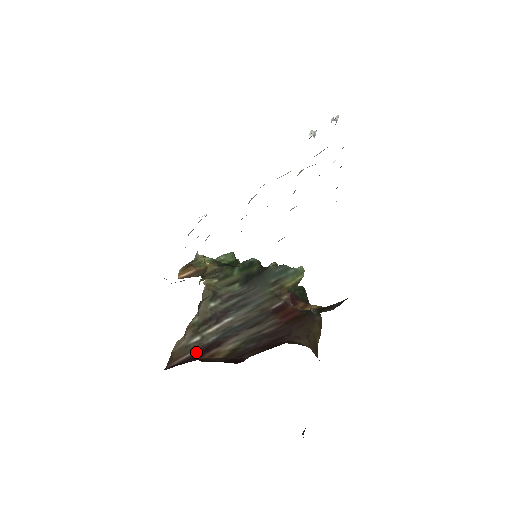
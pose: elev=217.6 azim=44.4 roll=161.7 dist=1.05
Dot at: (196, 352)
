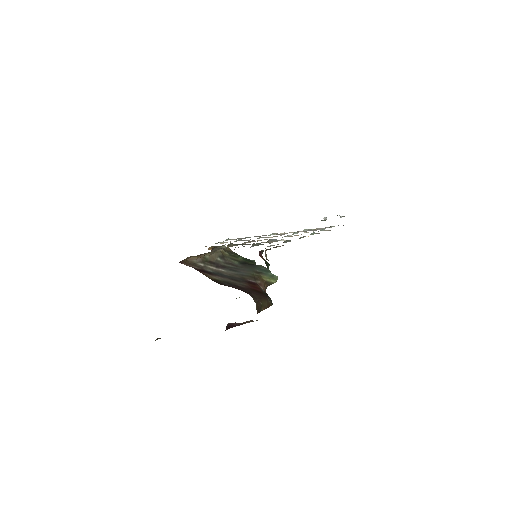
Dot at: (198, 268)
